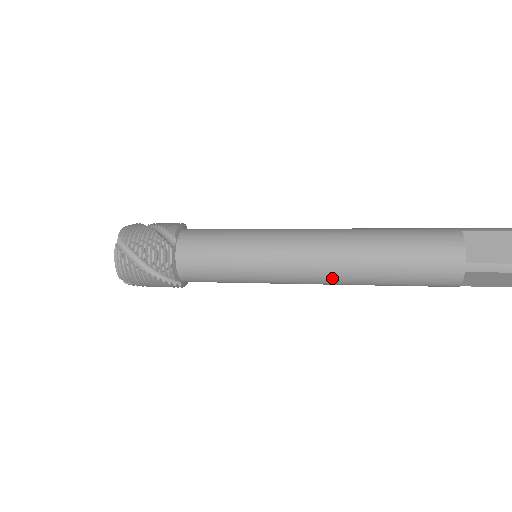
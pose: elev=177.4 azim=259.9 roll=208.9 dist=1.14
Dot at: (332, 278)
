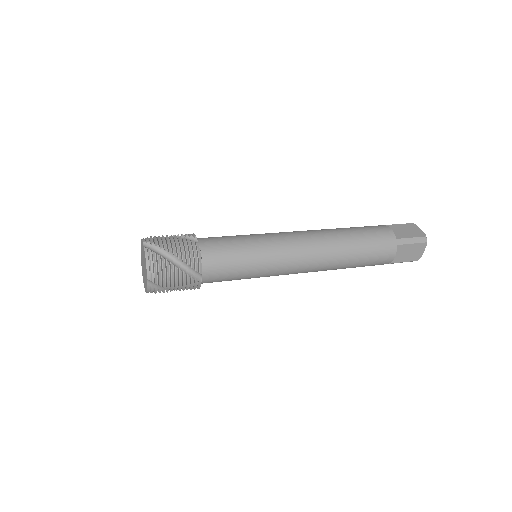
Dot at: (320, 259)
